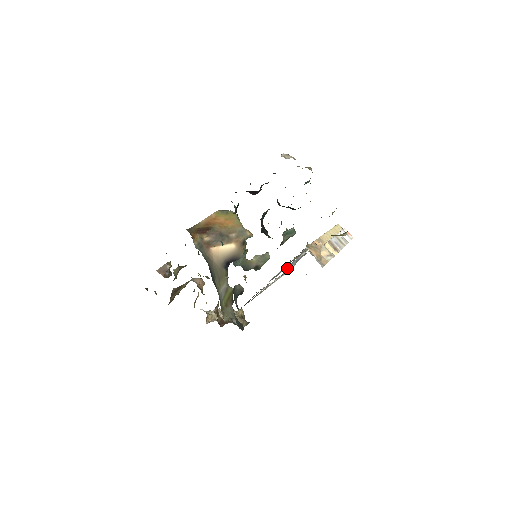
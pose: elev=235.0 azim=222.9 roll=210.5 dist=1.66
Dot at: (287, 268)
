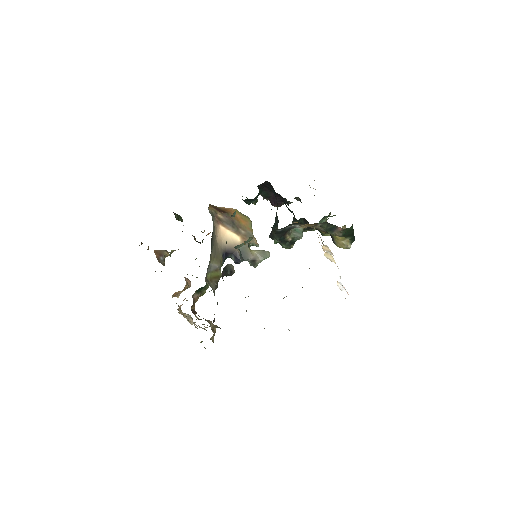
Dot at: occluded
